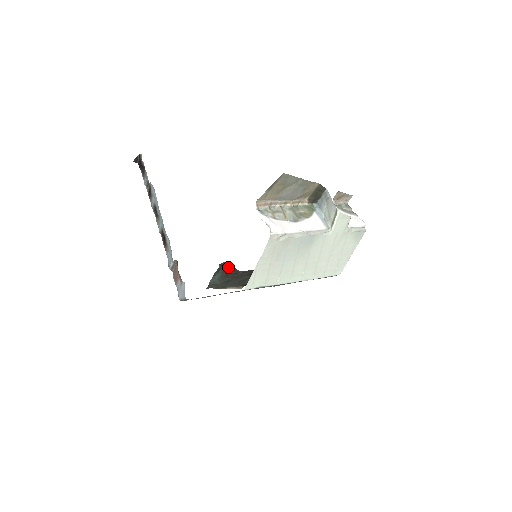
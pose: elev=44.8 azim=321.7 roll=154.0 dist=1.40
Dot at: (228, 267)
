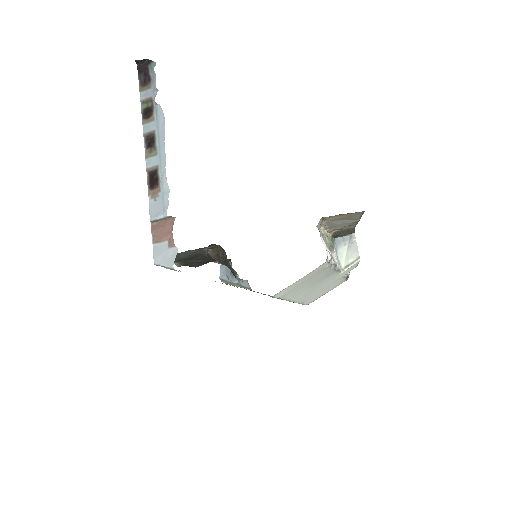
Dot at: (211, 249)
